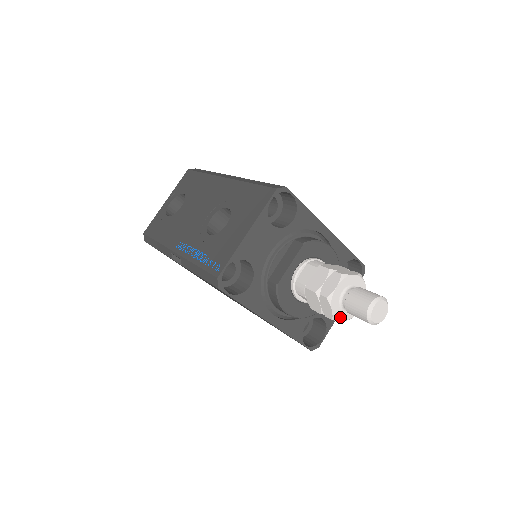
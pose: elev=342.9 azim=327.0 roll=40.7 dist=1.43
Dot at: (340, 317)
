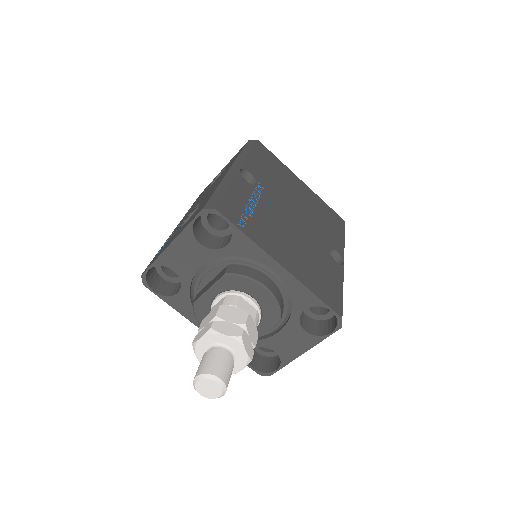
Dot at: occluded
